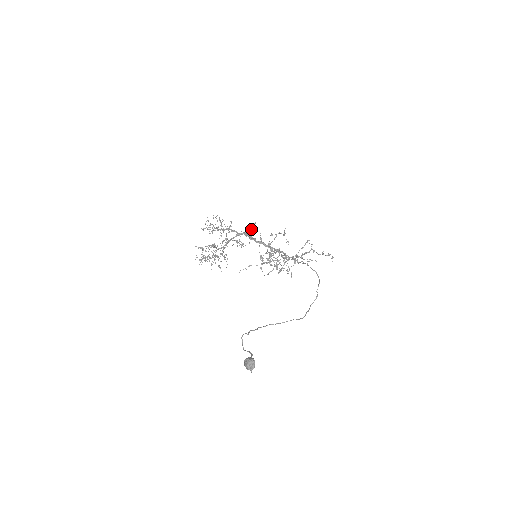
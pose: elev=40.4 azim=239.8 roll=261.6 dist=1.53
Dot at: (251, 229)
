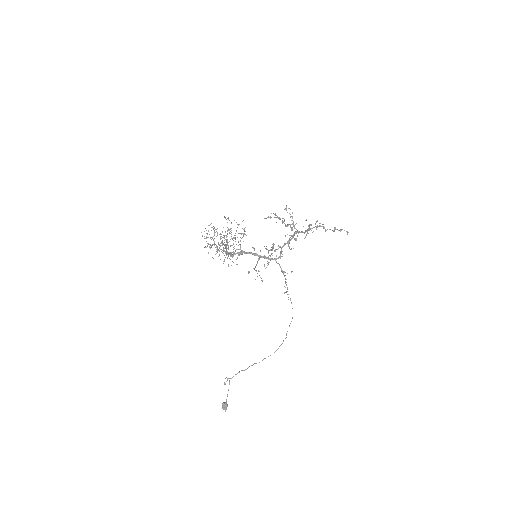
Dot at: occluded
